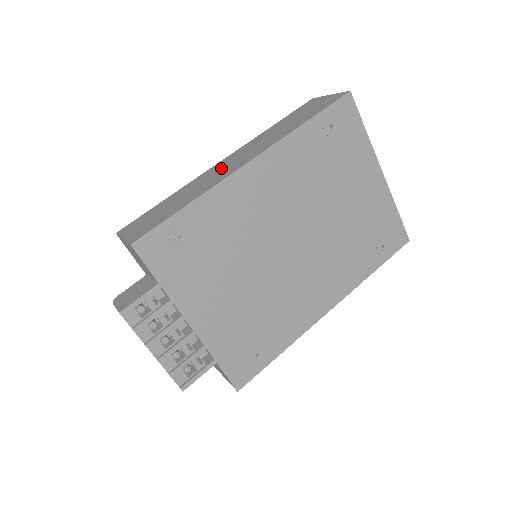
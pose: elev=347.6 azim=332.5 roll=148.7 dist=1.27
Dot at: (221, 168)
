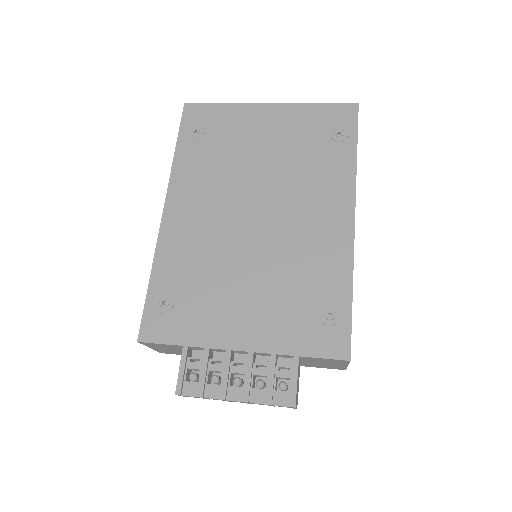
Dot at: occluded
